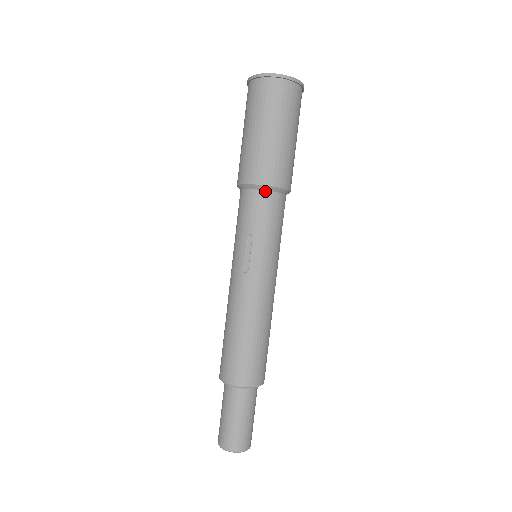
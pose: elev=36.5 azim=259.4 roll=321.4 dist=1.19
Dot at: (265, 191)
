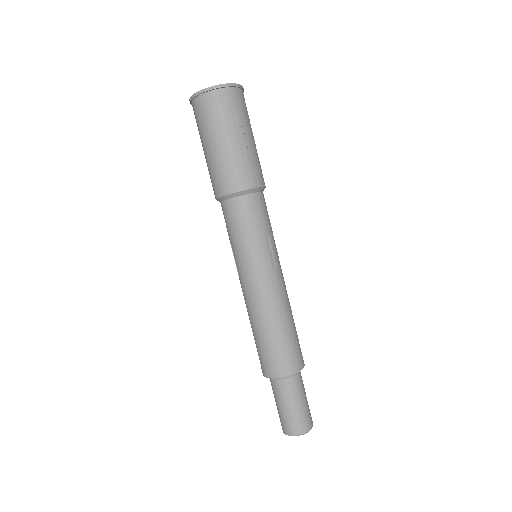
Dot at: (224, 201)
